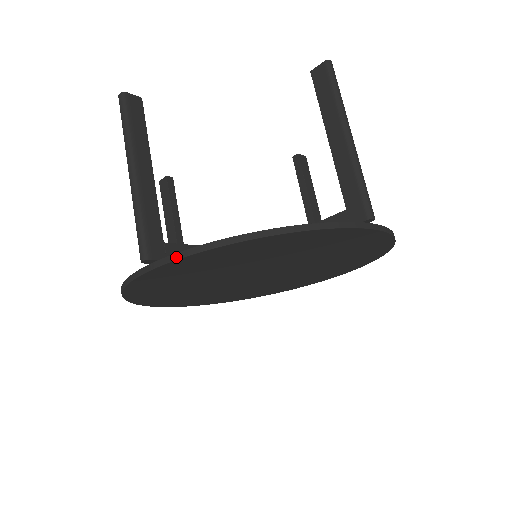
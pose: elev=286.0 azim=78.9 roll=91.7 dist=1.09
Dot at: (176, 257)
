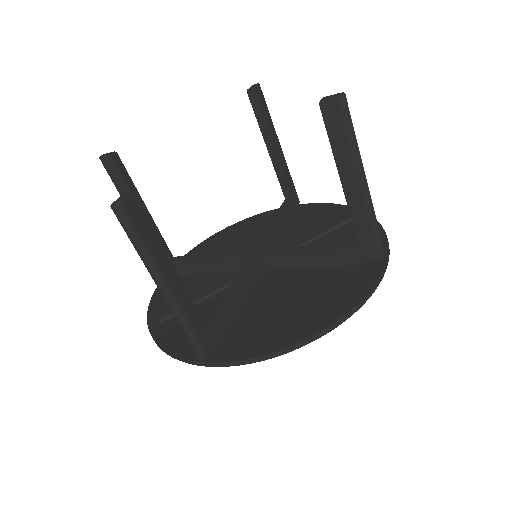
Dot at: (243, 363)
